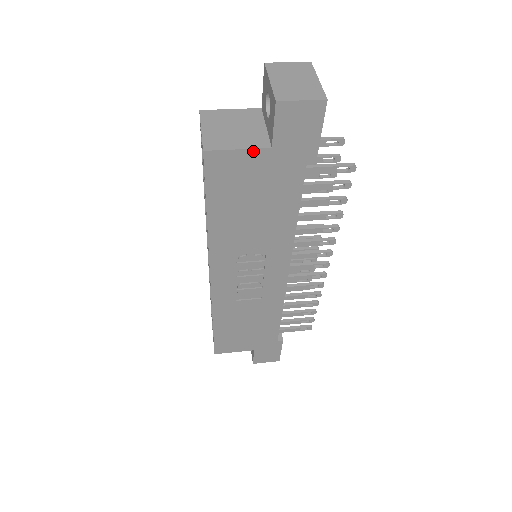
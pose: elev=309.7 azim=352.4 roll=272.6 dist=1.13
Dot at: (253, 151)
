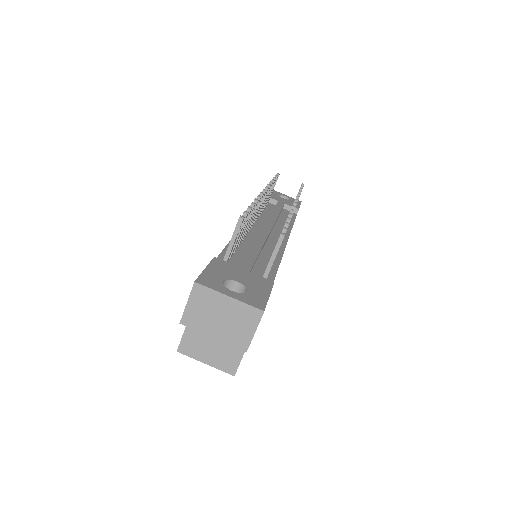
Dot at: occluded
